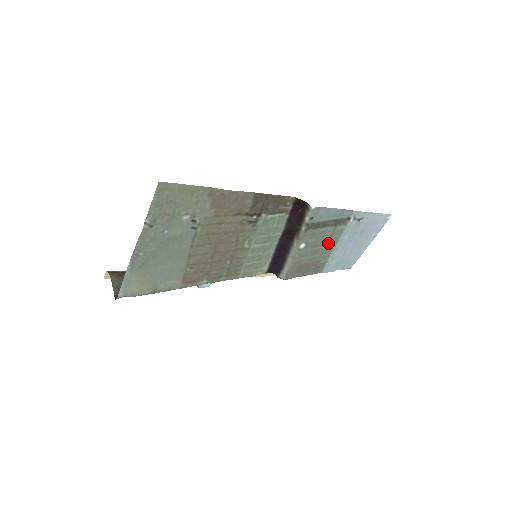
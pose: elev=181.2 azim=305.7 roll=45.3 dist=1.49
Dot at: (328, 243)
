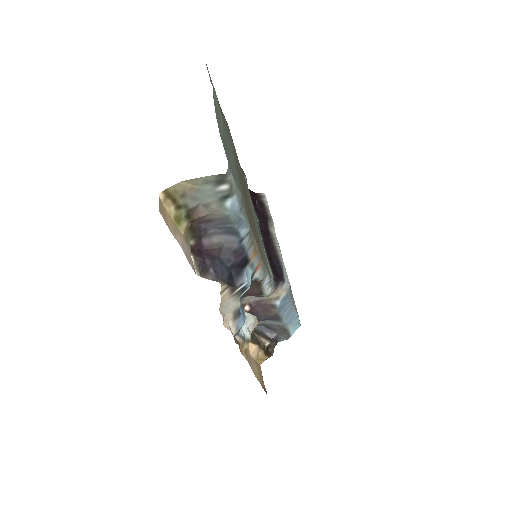
Dot at: occluded
